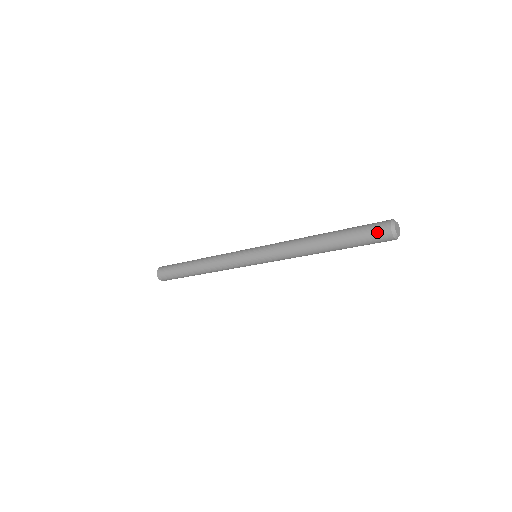
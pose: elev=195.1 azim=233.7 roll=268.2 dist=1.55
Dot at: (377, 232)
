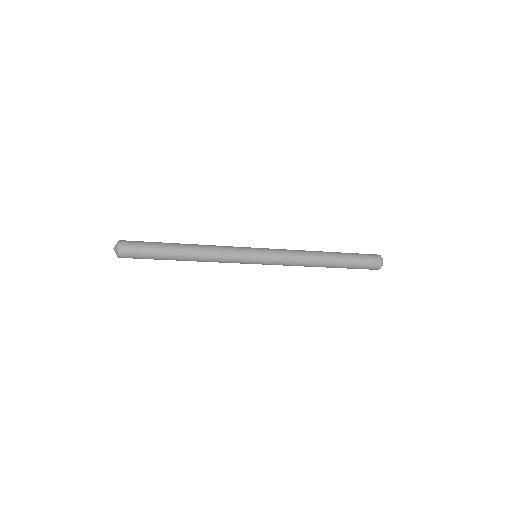
Dot at: (372, 257)
